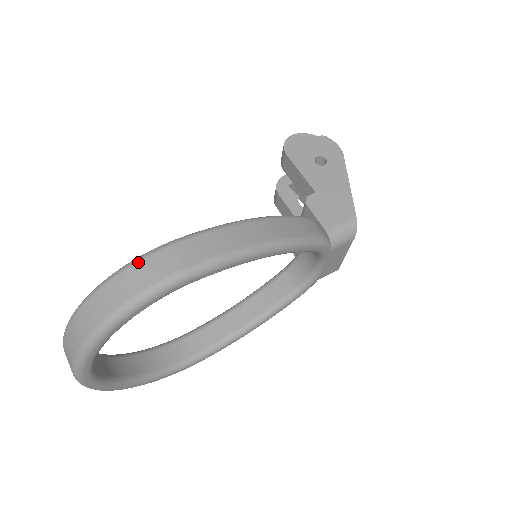
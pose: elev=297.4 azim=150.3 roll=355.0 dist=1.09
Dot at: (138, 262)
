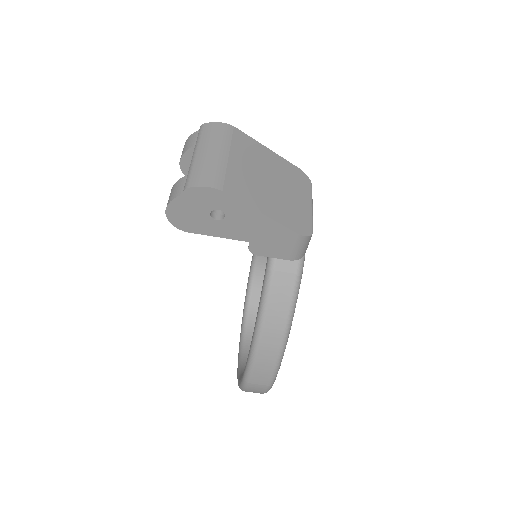
Dot at: (245, 390)
